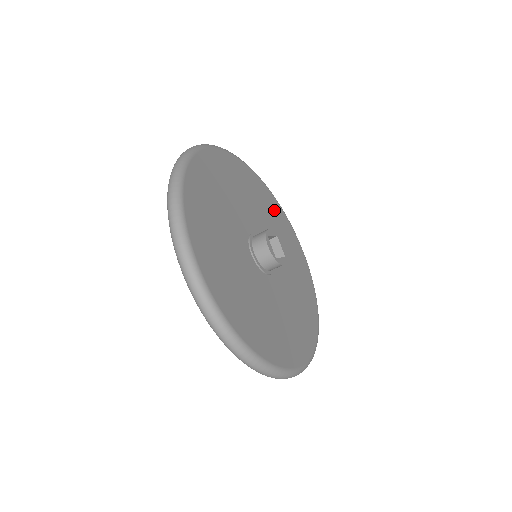
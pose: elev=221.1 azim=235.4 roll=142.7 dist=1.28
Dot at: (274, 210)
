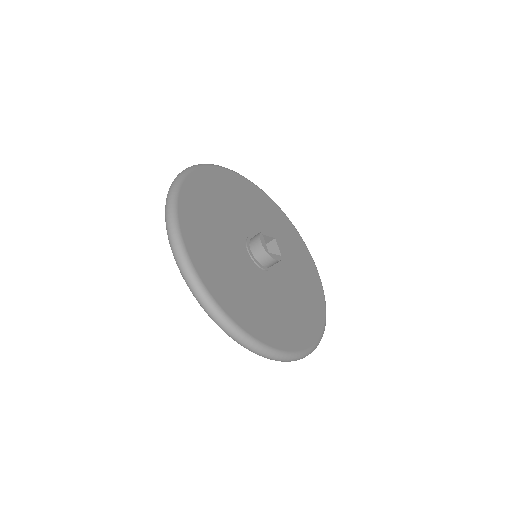
Dot at: (285, 227)
